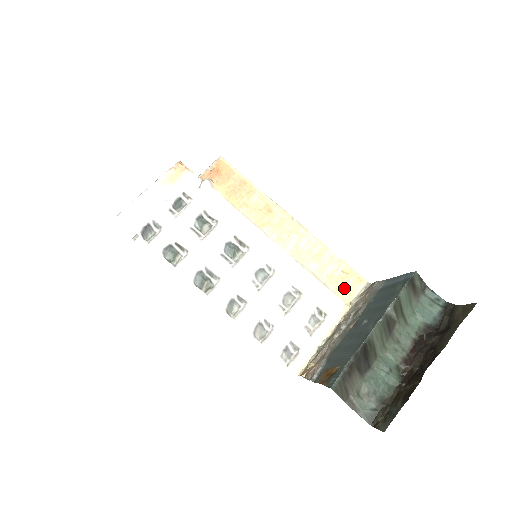
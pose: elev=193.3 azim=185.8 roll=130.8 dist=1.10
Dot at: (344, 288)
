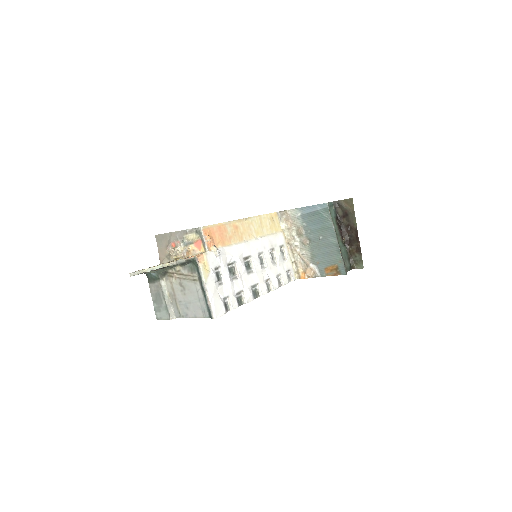
Dot at: (276, 226)
